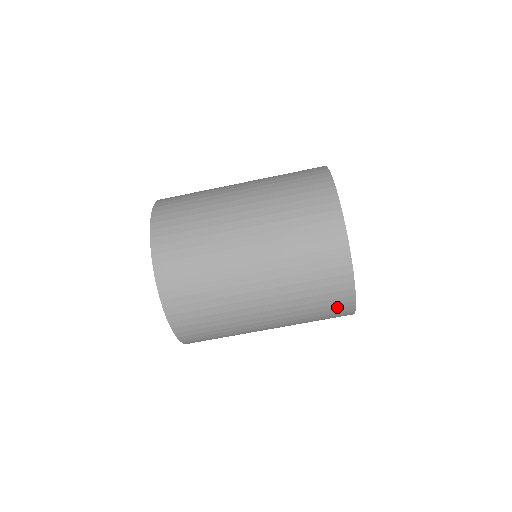
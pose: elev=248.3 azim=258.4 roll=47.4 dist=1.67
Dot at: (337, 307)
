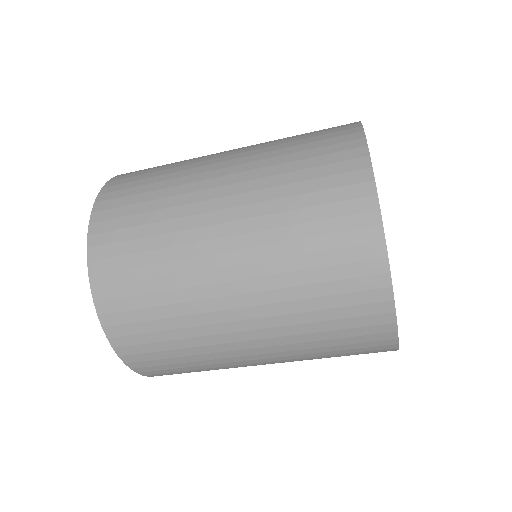
Dot at: occluded
